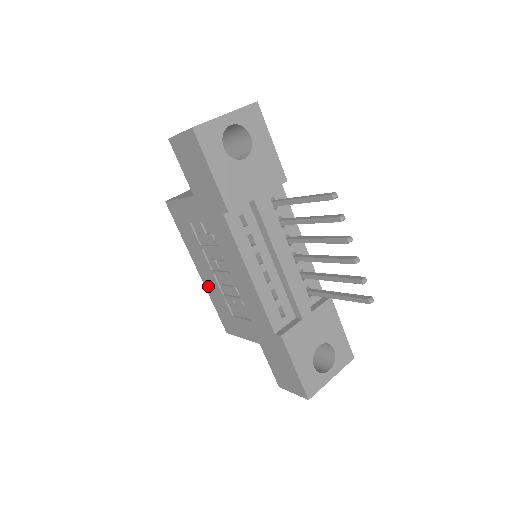
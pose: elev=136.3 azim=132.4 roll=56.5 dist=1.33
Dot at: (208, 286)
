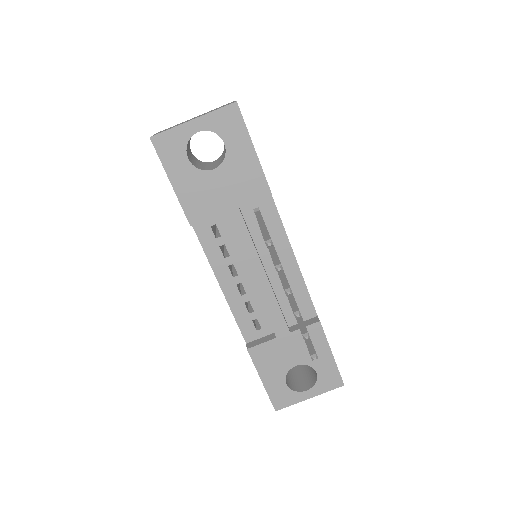
Dot at: occluded
